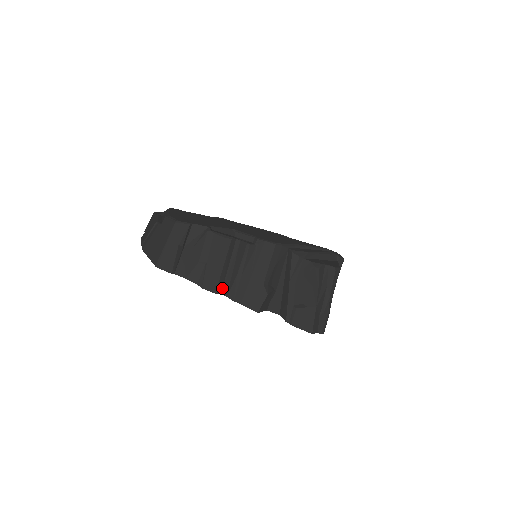
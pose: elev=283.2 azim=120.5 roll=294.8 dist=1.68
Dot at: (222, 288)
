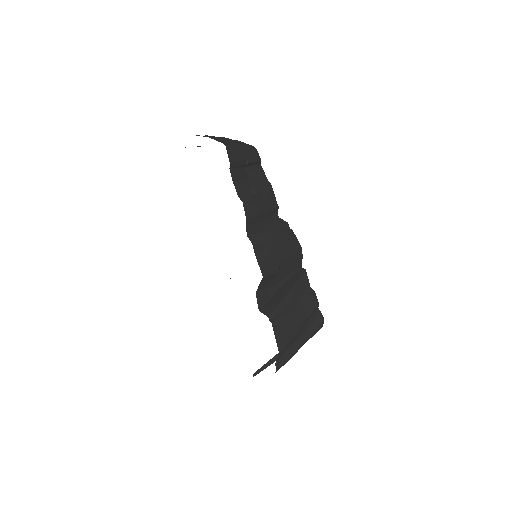
Dot at: (249, 226)
